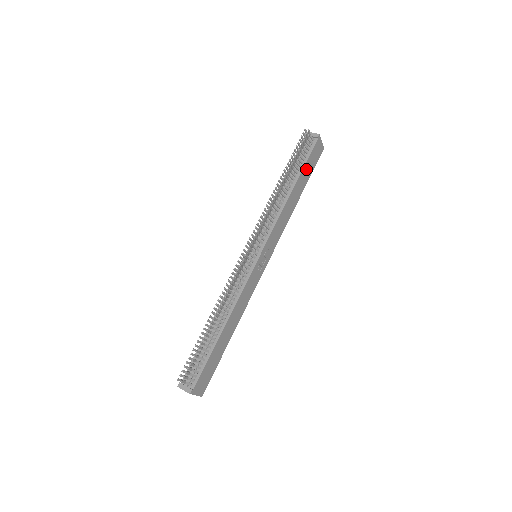
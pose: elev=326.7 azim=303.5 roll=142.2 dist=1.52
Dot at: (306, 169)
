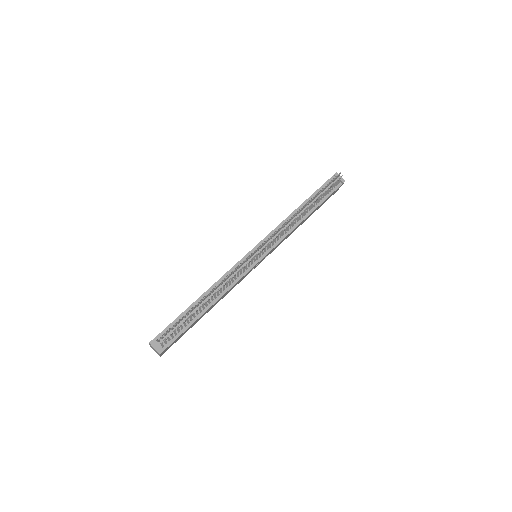
Dot at: (322, 203)
